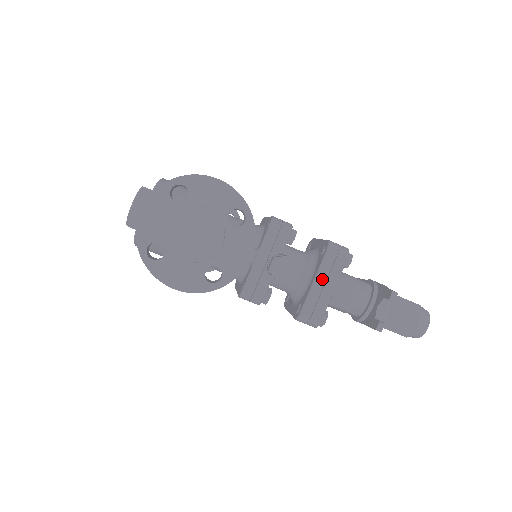
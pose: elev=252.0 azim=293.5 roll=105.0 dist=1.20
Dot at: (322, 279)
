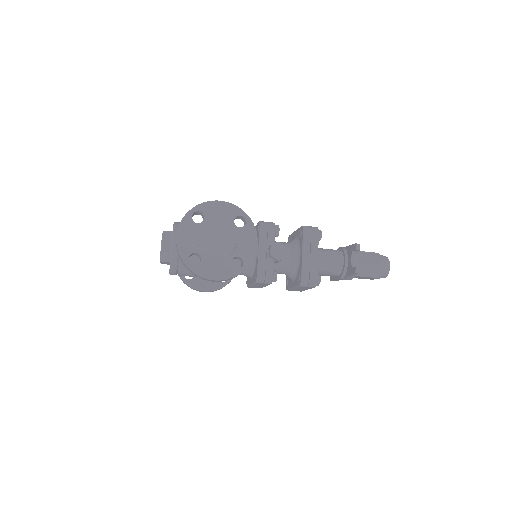
Dot at: (307, 251)
